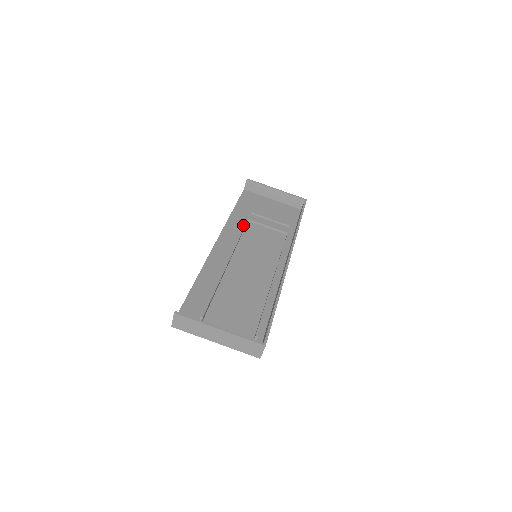
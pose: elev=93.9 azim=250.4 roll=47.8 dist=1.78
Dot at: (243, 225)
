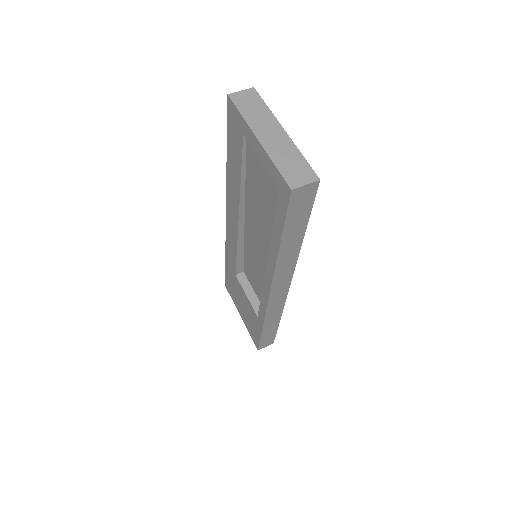
Dot at: occluded
